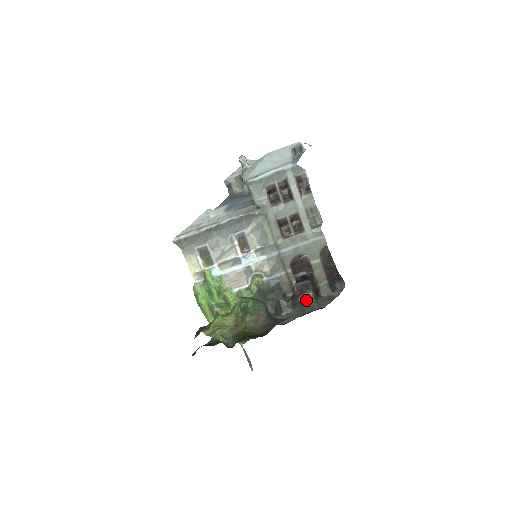
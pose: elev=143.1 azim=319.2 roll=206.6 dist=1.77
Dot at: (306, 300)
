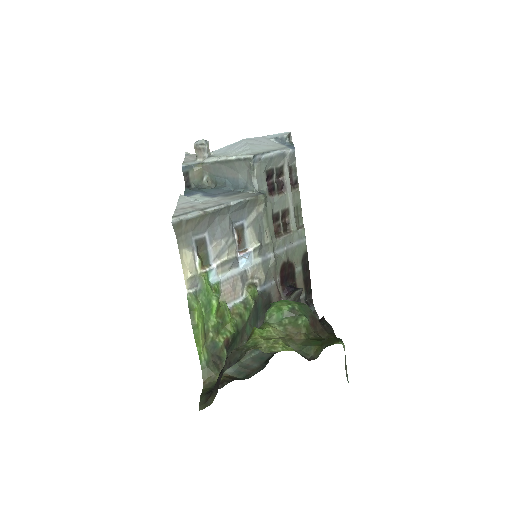
Dot at: occluded
